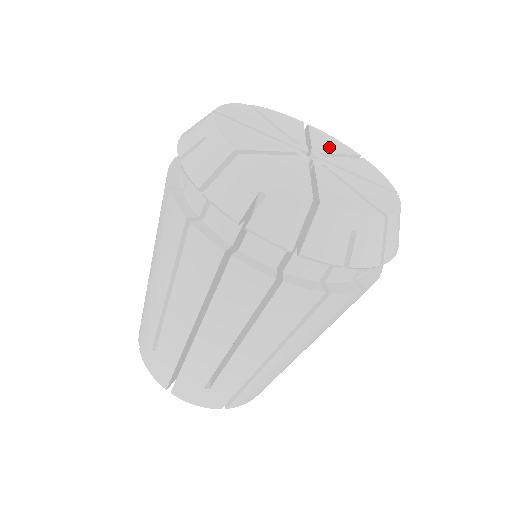
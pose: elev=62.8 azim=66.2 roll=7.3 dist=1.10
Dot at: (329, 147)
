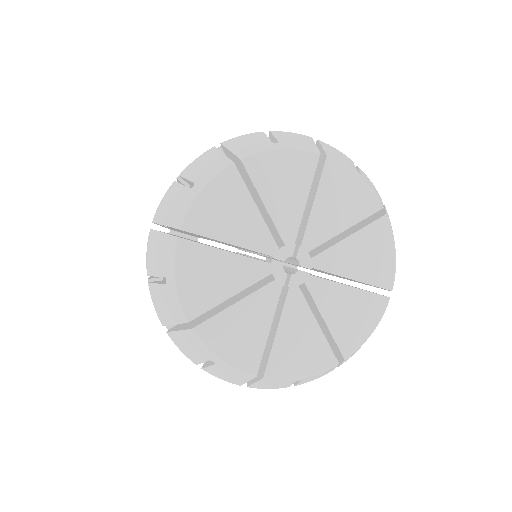
Dot at: (334, 220)
